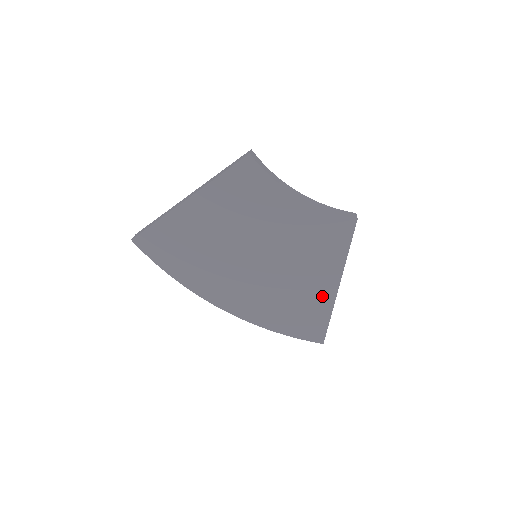
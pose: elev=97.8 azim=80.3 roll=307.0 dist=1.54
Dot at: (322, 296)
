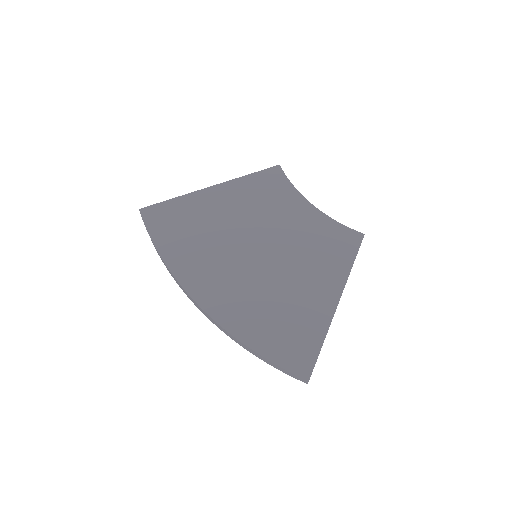
Dot at: (318, 310)
